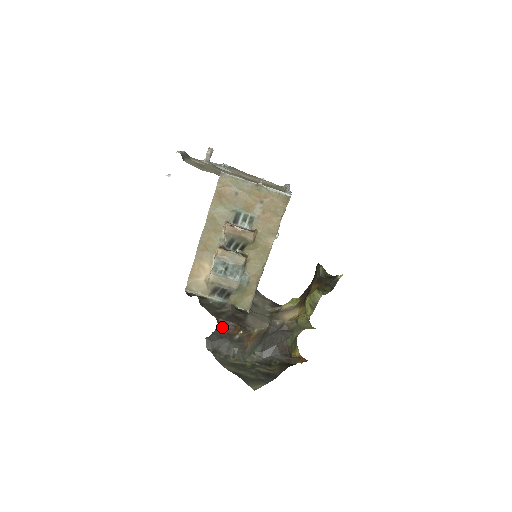
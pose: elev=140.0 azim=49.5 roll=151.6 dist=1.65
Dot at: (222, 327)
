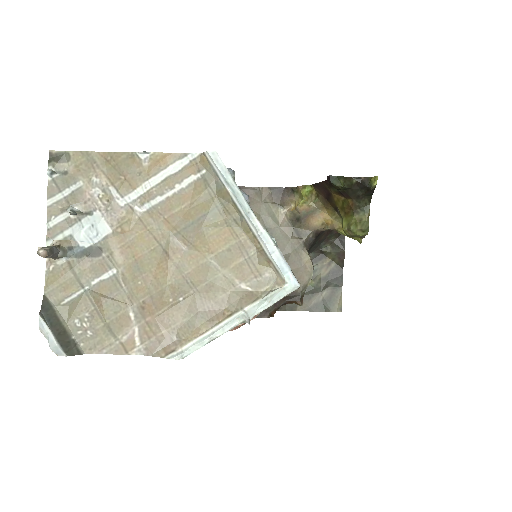
Dot at: (276, 310)
